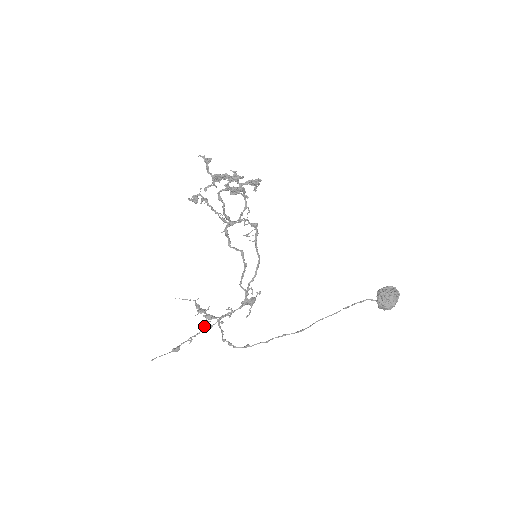
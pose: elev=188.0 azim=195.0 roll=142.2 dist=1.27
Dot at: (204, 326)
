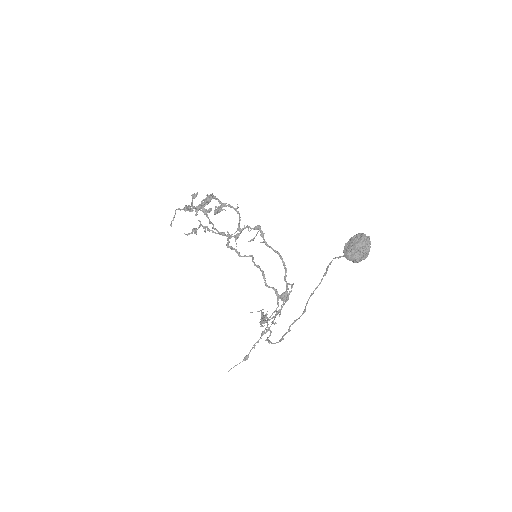
Dot at: (264, 331)
